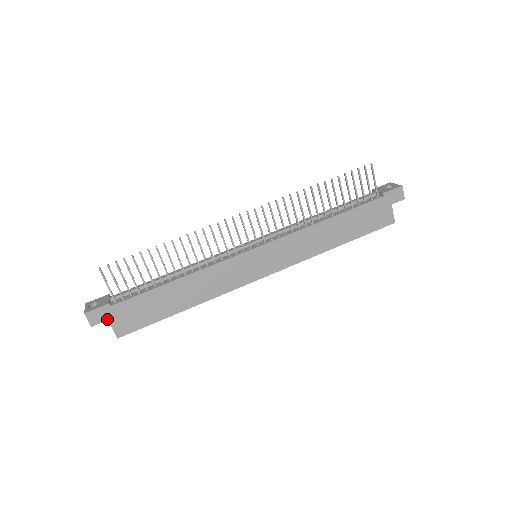
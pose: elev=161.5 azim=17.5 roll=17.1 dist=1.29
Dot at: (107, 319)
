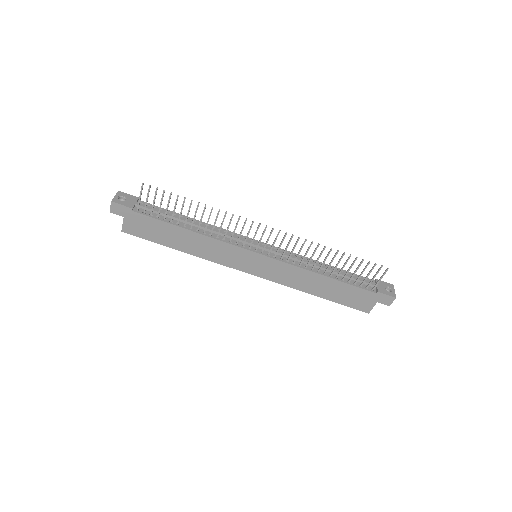
Dot at: (123, 216)
